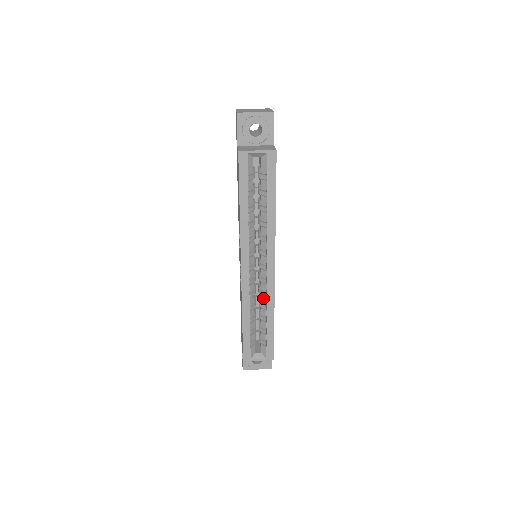
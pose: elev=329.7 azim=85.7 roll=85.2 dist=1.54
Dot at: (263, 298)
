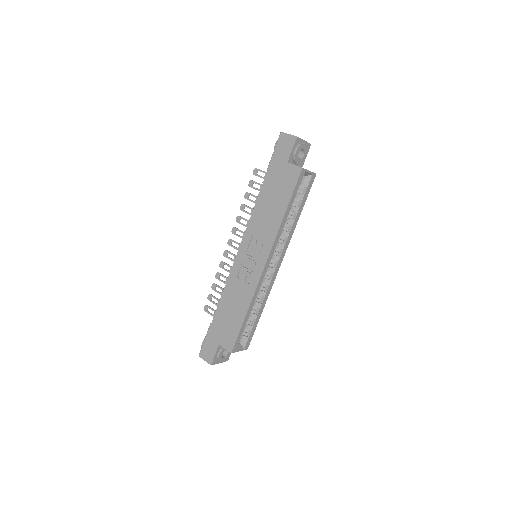
Dot at: (262, 292)
